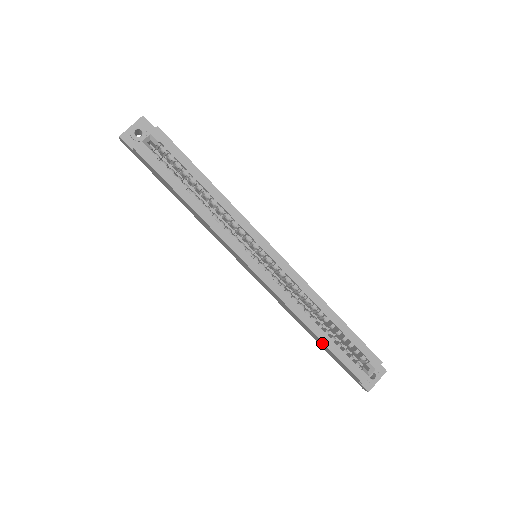
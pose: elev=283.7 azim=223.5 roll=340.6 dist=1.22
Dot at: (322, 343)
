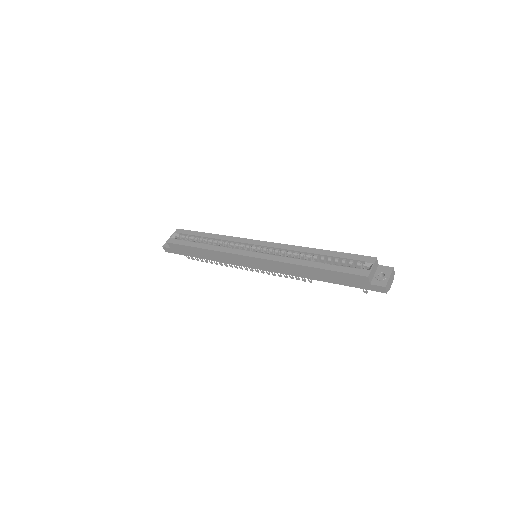
Dot at: (320, 271)
